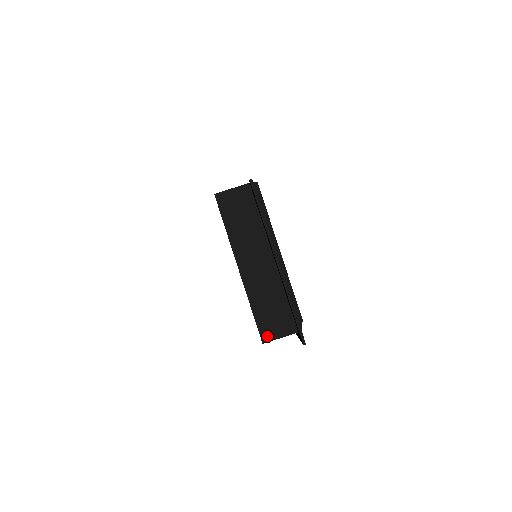
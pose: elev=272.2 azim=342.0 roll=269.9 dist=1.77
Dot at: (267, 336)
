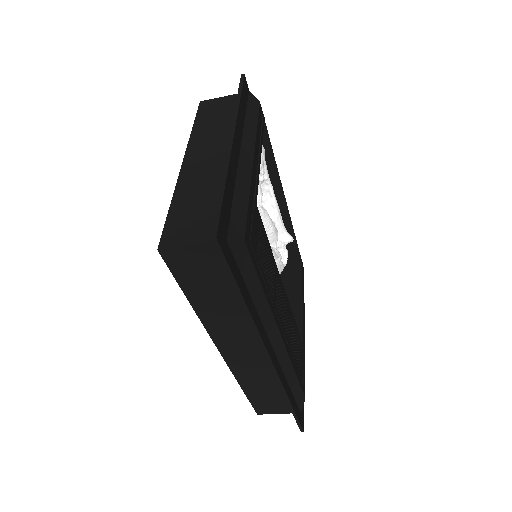
Dot at: (170, 240)
